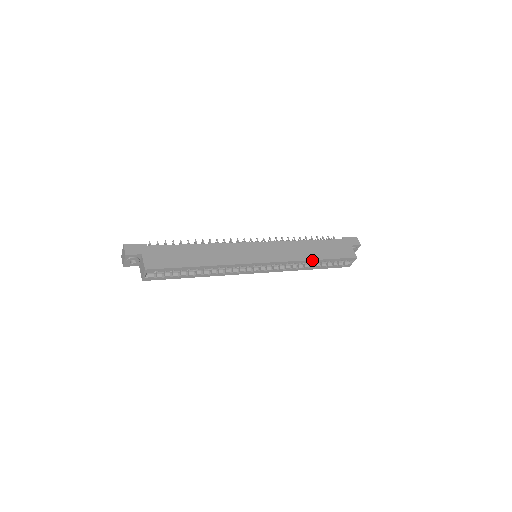
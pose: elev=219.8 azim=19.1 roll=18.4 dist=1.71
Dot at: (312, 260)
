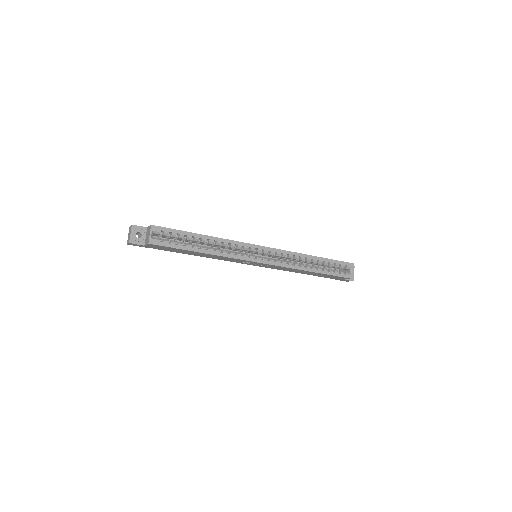
Dot at: (310, 256)
